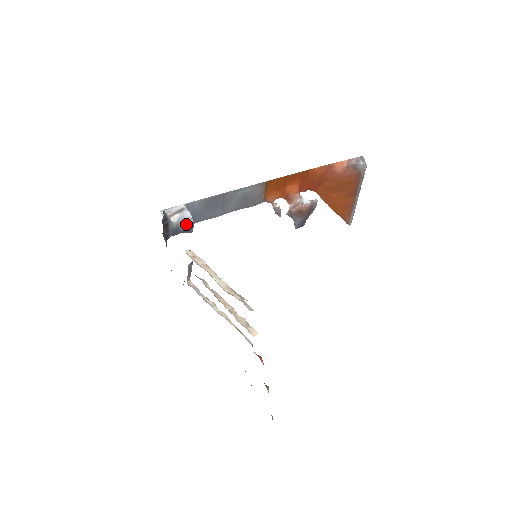
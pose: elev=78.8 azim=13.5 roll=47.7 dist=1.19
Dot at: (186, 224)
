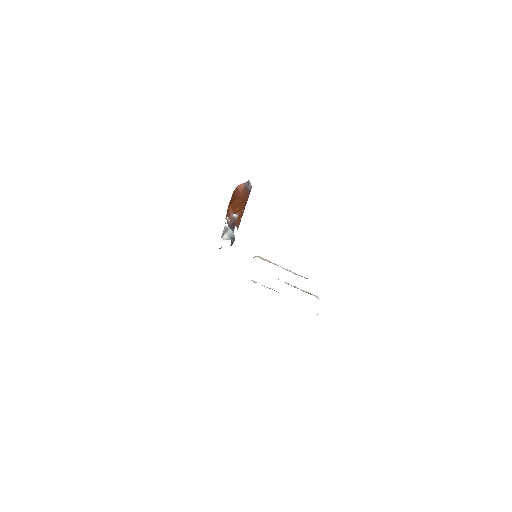
Dot at: (232, 239)
